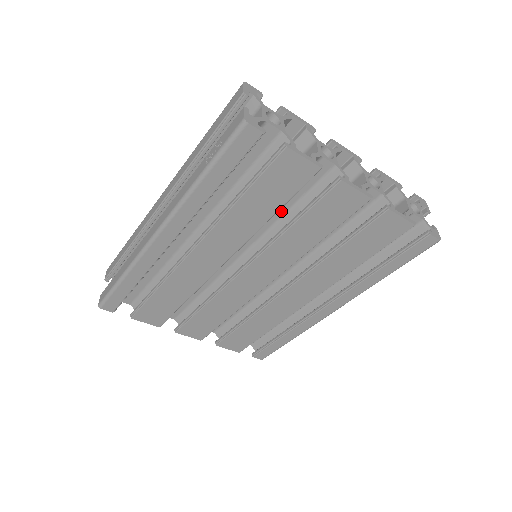
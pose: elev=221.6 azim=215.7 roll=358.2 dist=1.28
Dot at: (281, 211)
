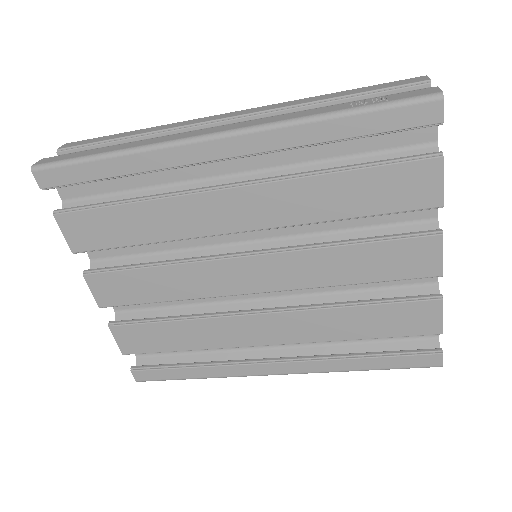
Dot at: (343, 224)
